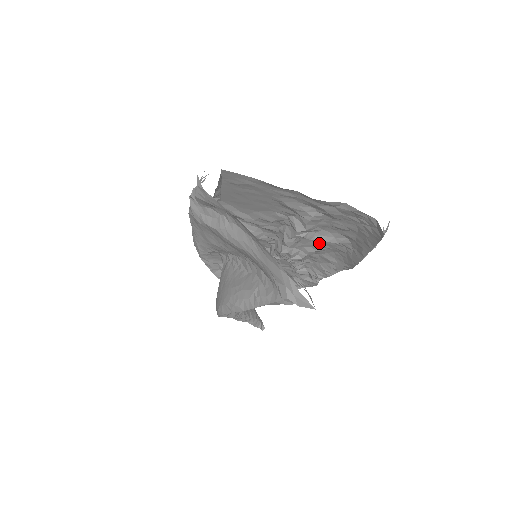
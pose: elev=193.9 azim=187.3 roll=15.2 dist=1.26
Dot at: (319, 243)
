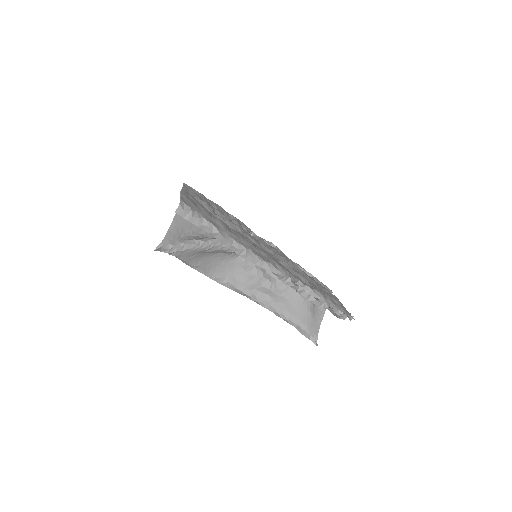
Dot at: occluded
